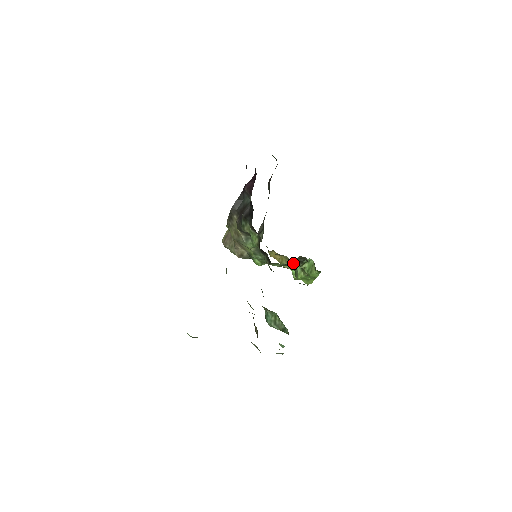
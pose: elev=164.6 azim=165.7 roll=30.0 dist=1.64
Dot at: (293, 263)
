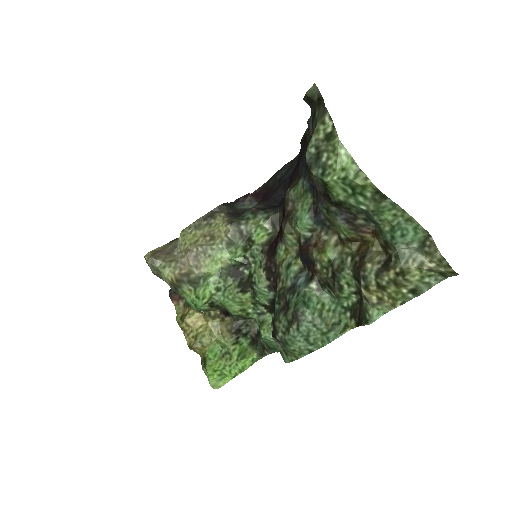
Dot at: (221, 337)
